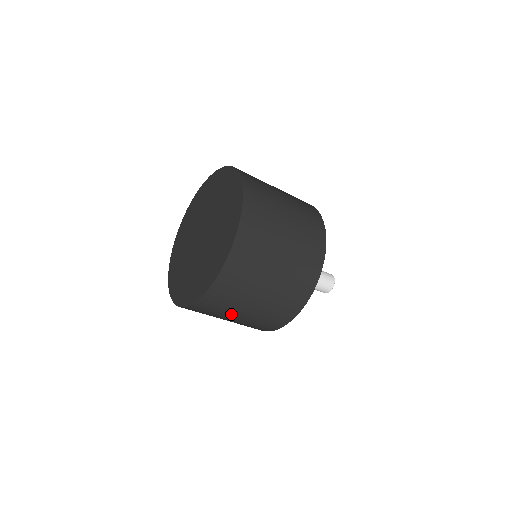
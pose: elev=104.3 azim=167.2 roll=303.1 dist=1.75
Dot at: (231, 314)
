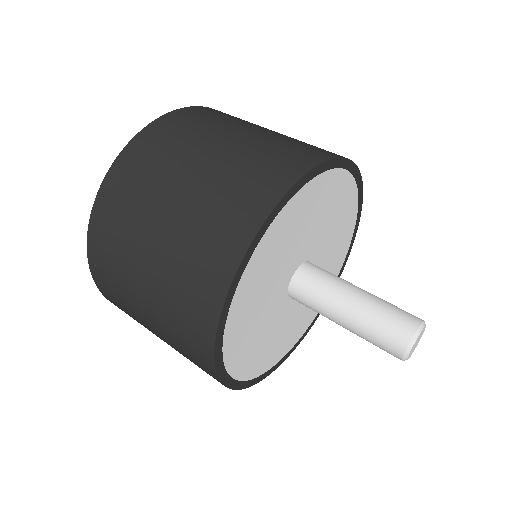
Dot at: (147, 224)
